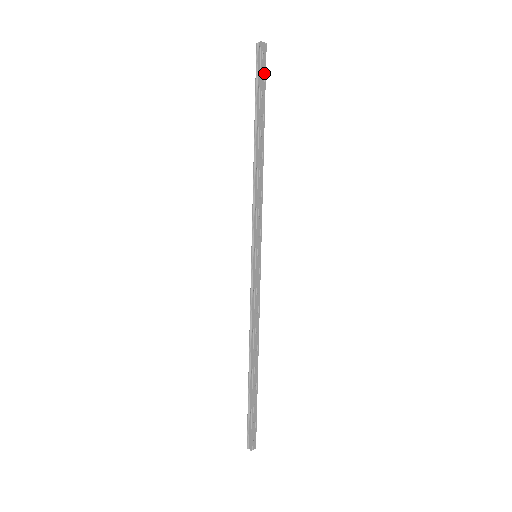
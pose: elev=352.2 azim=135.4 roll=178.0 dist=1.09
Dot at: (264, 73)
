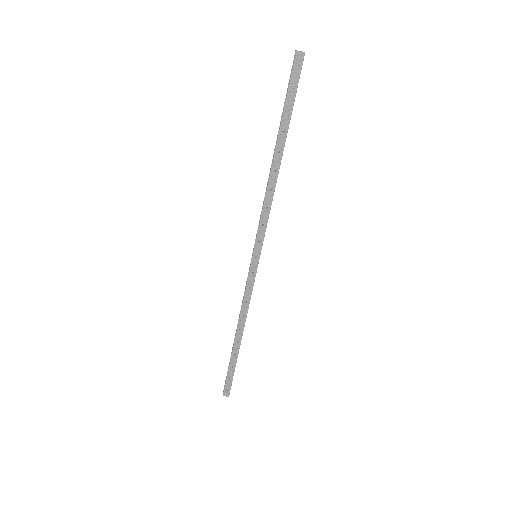
Dot at: (295, 85)
